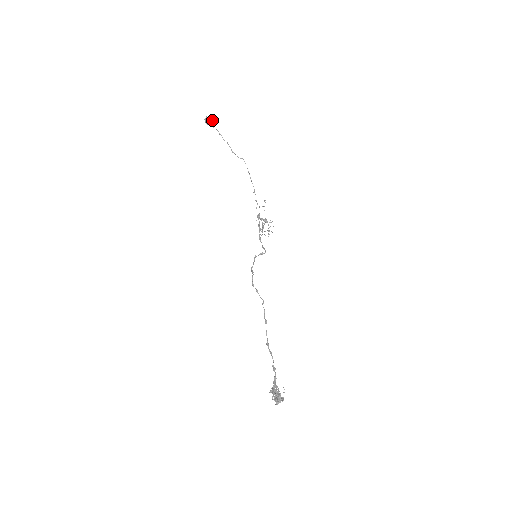
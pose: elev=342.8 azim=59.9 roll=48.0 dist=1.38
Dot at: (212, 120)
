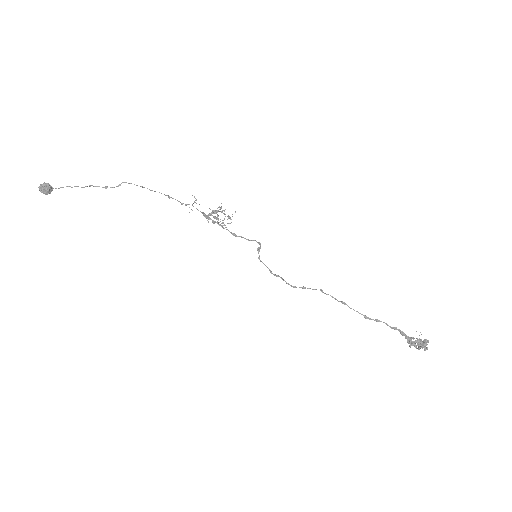
Dot at: (48, 184)
